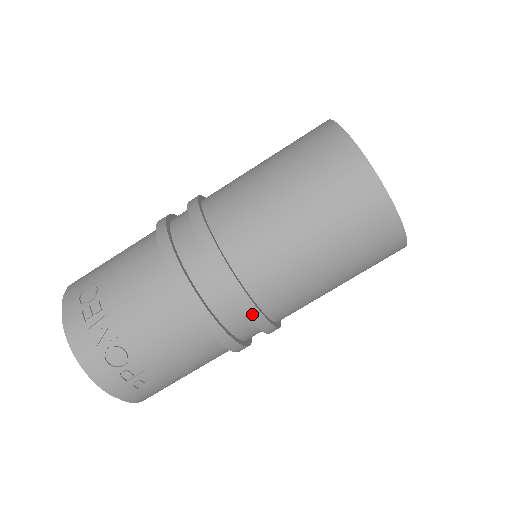
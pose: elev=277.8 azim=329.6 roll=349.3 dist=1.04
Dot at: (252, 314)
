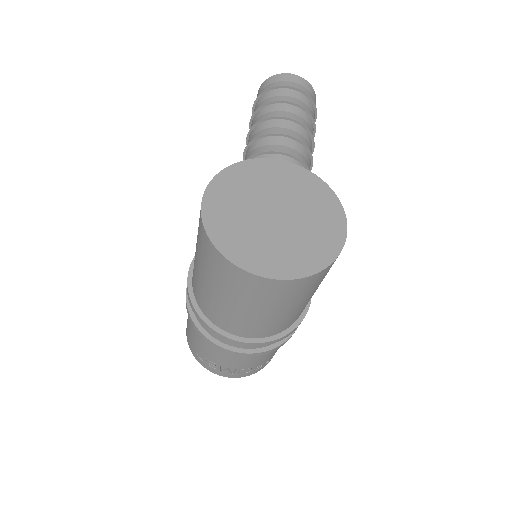
Dot at: (287, 336)
